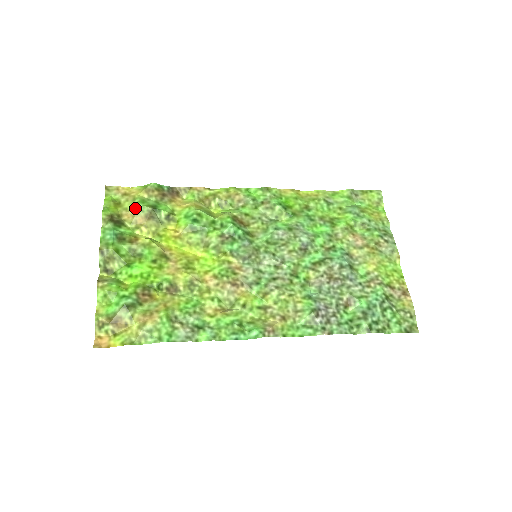
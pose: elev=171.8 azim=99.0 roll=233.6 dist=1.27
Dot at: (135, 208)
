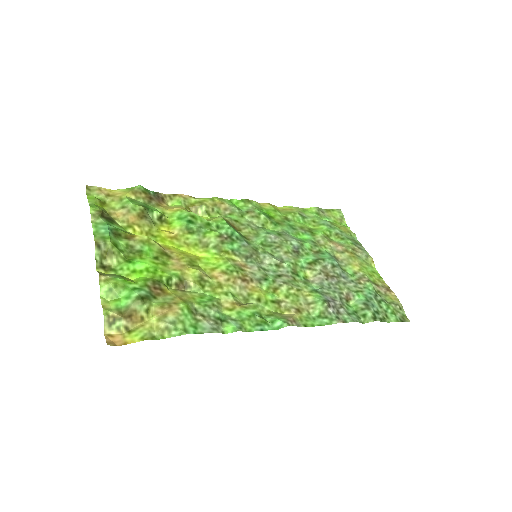
Dot at: (125, 206)
